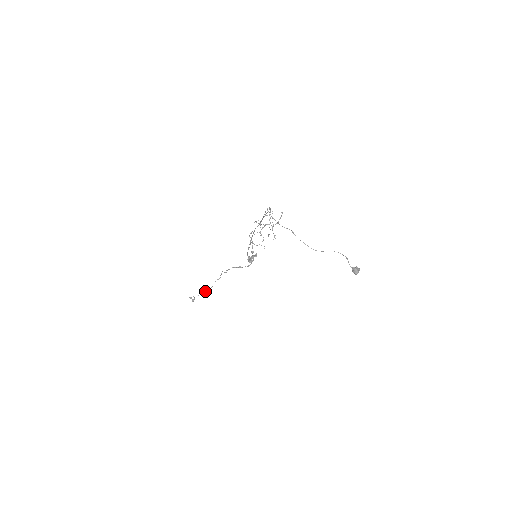
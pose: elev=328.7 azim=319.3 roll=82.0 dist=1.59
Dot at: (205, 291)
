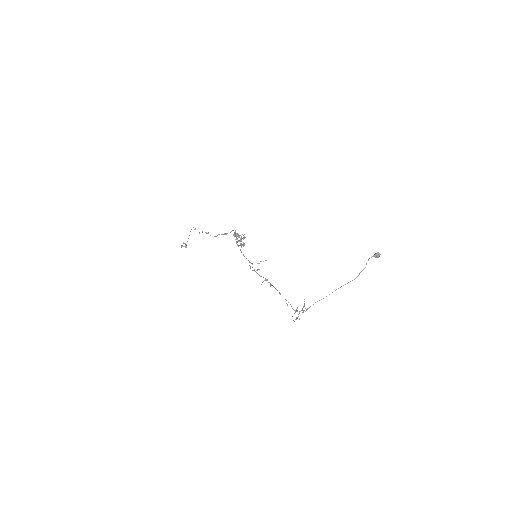
Dot at: (189, 235)
